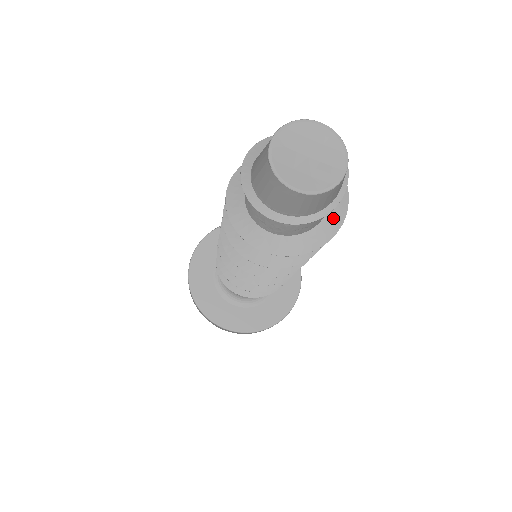
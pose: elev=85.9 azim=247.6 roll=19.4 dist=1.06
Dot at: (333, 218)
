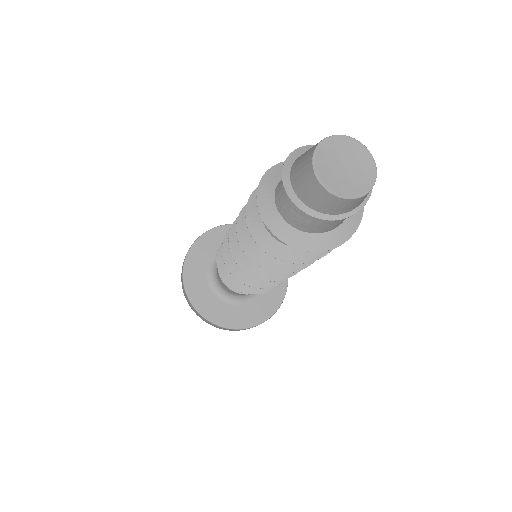
Dot at: (327, 239)
